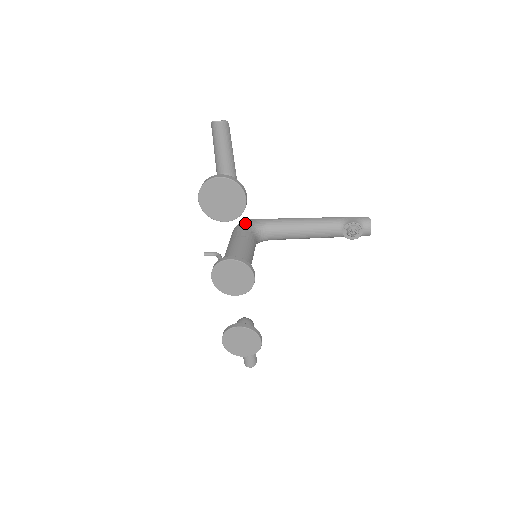
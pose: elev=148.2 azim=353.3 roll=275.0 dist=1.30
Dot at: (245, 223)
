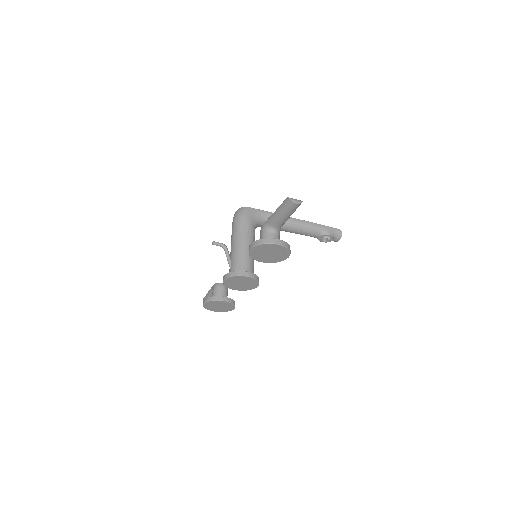
Dot at: (249, 215)
